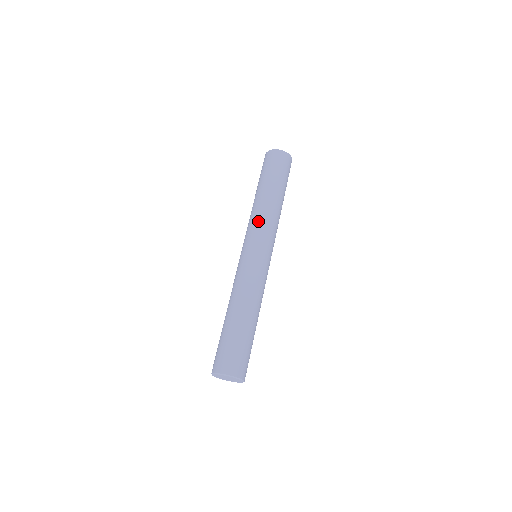
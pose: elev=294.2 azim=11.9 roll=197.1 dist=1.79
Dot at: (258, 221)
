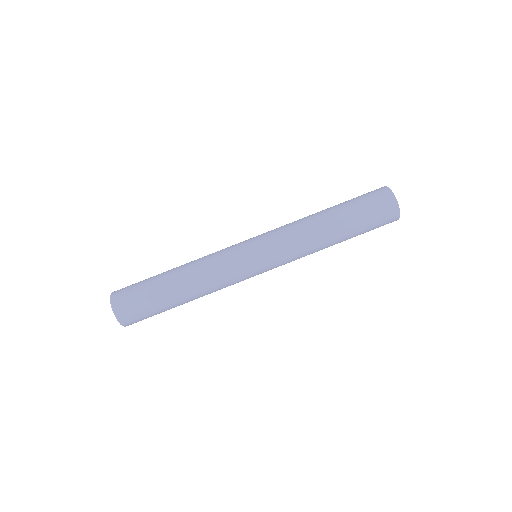
Dot at: (296, 250)
